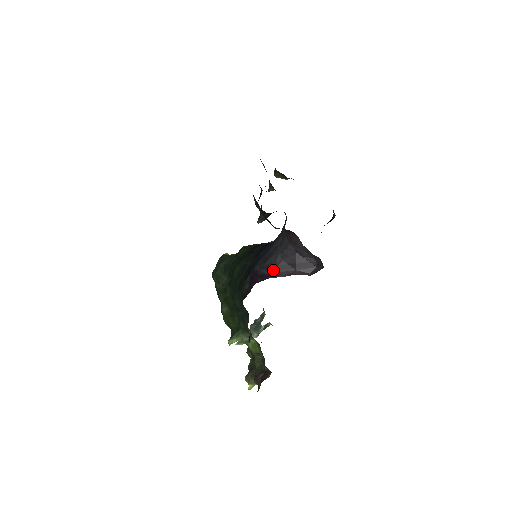
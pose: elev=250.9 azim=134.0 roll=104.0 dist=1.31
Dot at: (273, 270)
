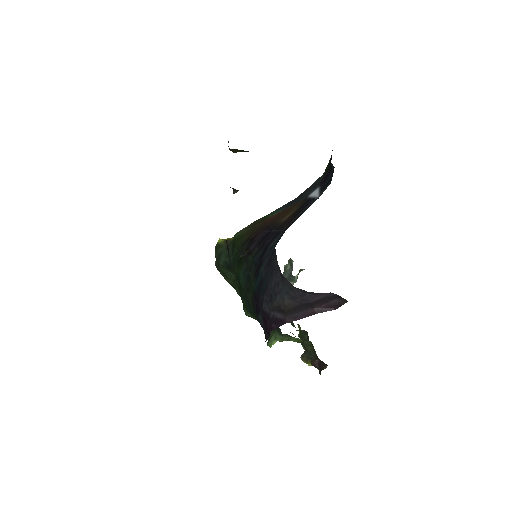
Dot at: (286, 314)
